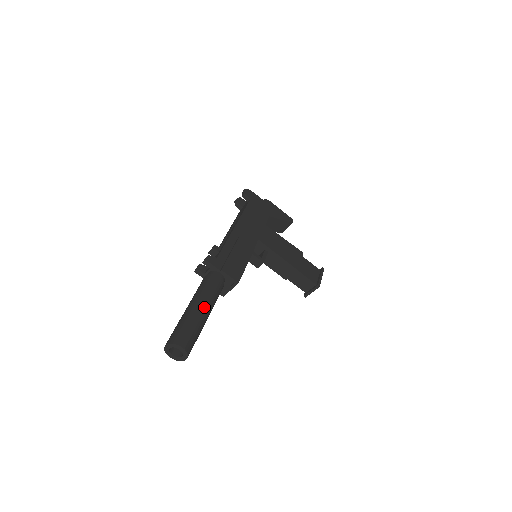
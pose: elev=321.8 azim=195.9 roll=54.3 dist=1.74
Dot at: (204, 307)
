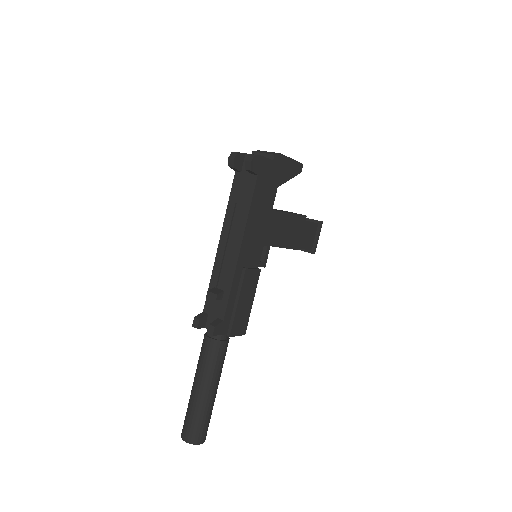
Dot at: (215, 389)
